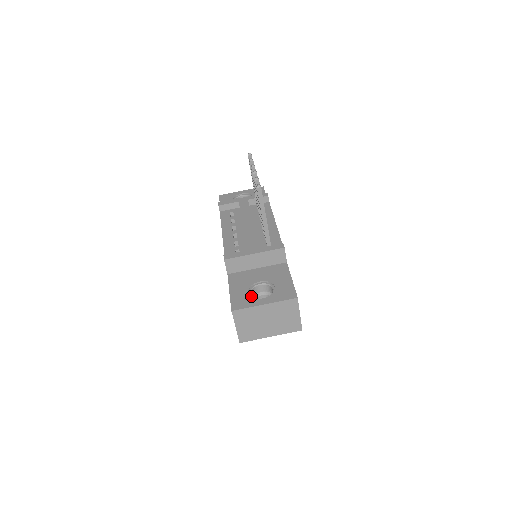
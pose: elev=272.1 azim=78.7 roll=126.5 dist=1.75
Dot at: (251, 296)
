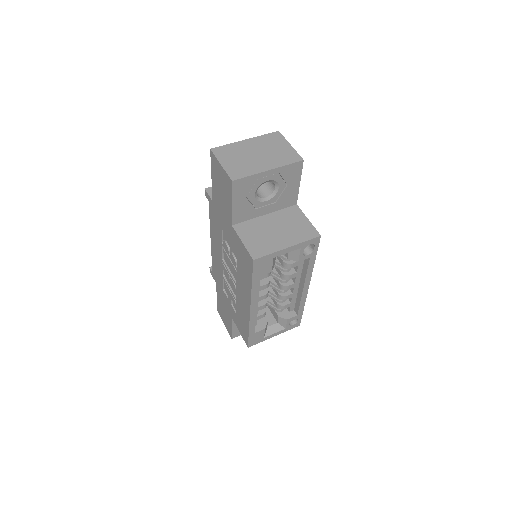
Dot at: occluded
